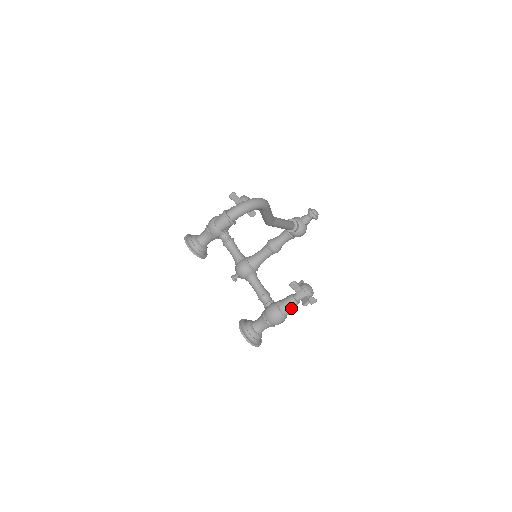
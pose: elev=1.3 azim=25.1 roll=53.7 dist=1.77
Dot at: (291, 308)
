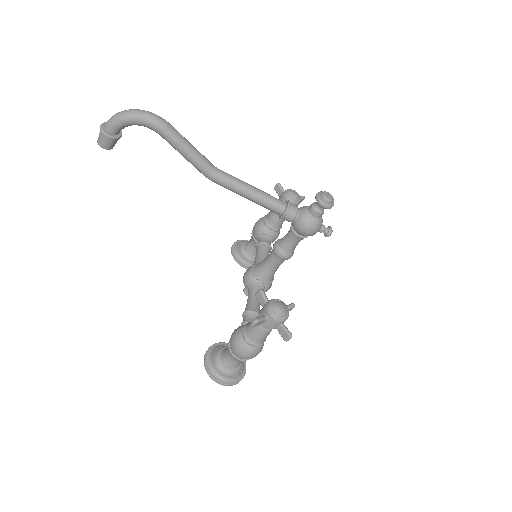
Dot at: (254, 333)
